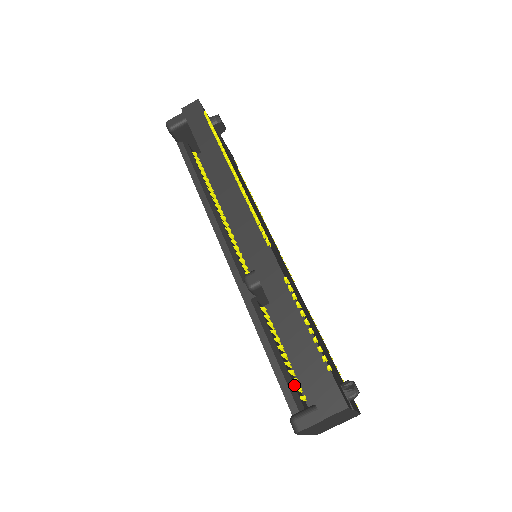
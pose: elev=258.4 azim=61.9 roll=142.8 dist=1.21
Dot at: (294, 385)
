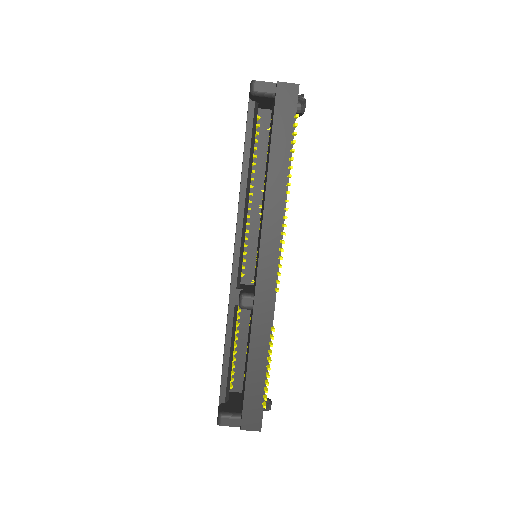
Dot at: (231, 379)
